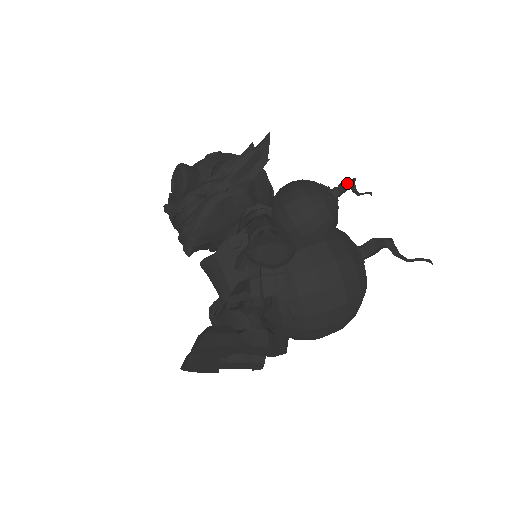
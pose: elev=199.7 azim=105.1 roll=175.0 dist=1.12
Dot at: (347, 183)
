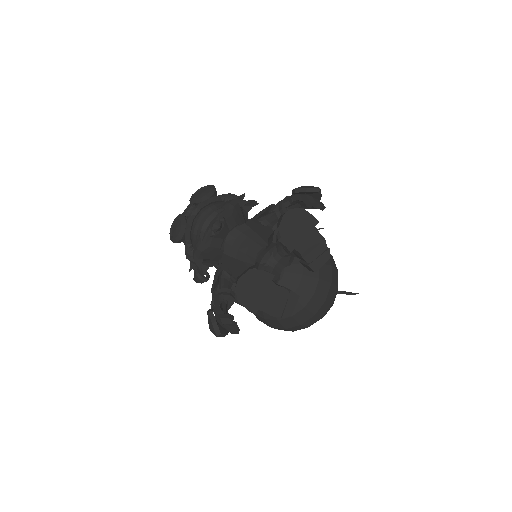
Dot at: occluded
